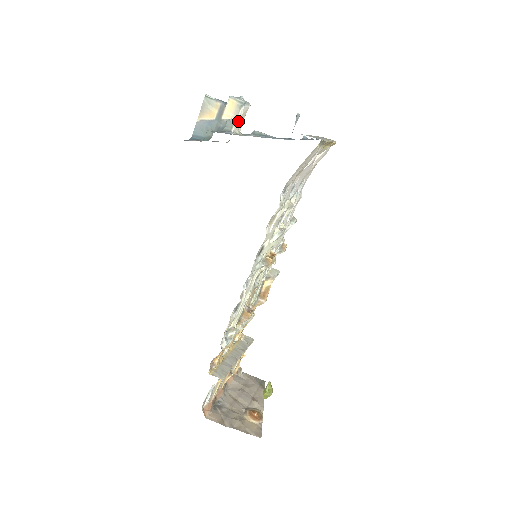
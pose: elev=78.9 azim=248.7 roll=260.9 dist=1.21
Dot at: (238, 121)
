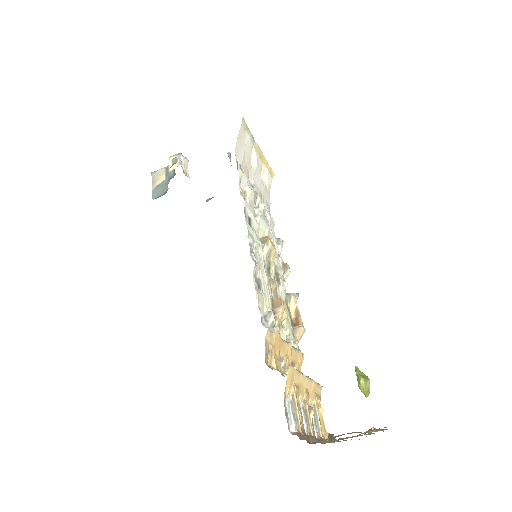
Dot at: (183, 167)
